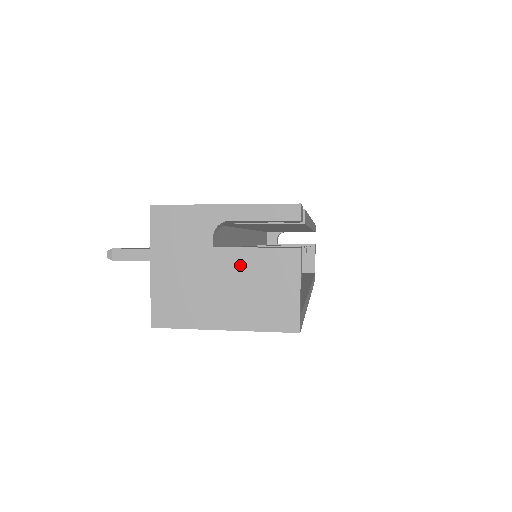
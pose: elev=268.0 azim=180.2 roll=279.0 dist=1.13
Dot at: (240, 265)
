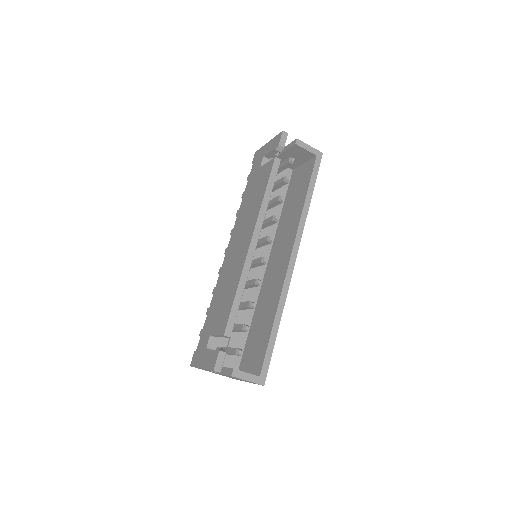
Dot at: occluded
